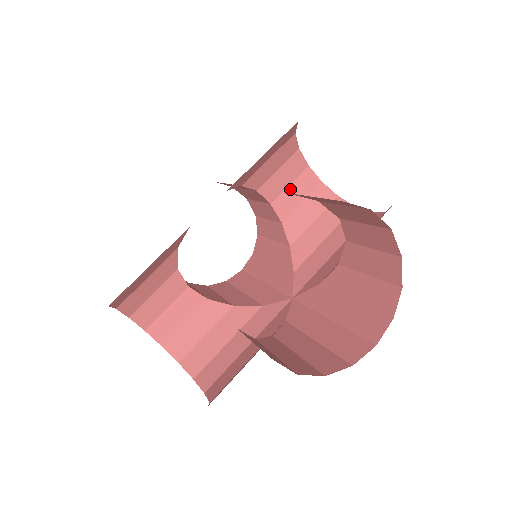
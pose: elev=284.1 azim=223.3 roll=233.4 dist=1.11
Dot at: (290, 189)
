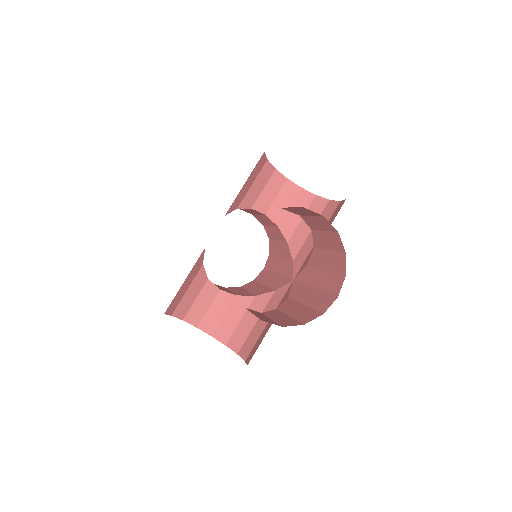
Dot at: (278, 200)
